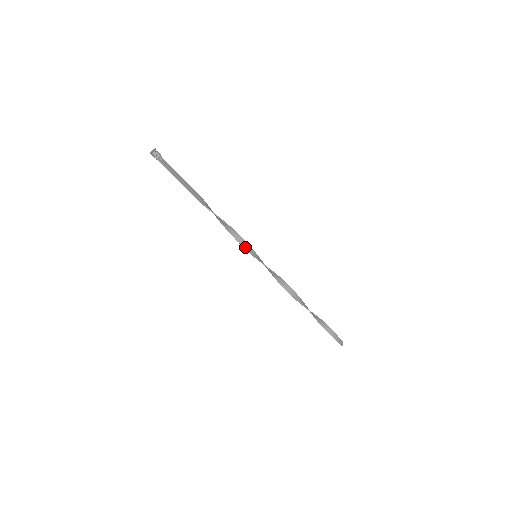
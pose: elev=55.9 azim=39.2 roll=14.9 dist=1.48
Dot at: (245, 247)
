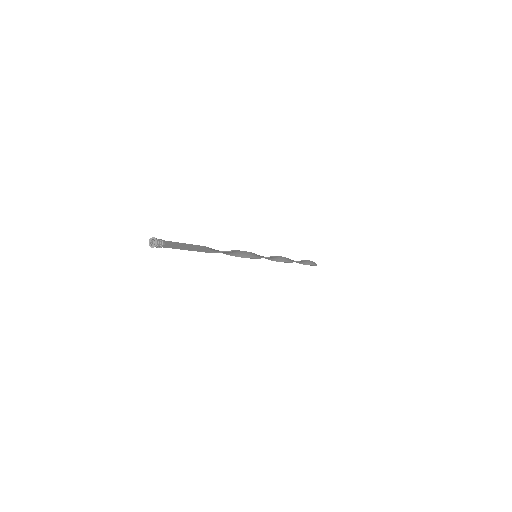
Dot at: (248, 257)
